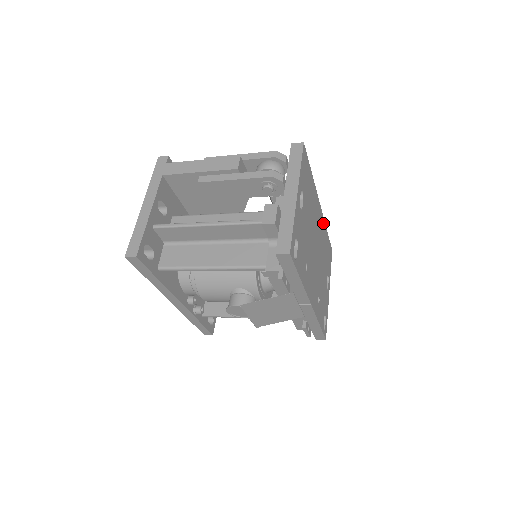
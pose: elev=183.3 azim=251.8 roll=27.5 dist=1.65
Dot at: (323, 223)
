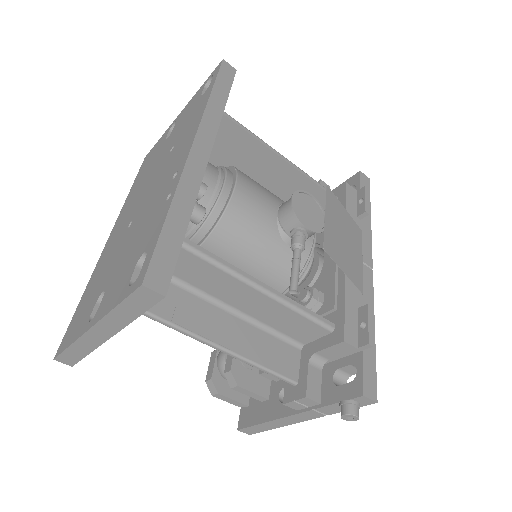
Dot at: occluded
